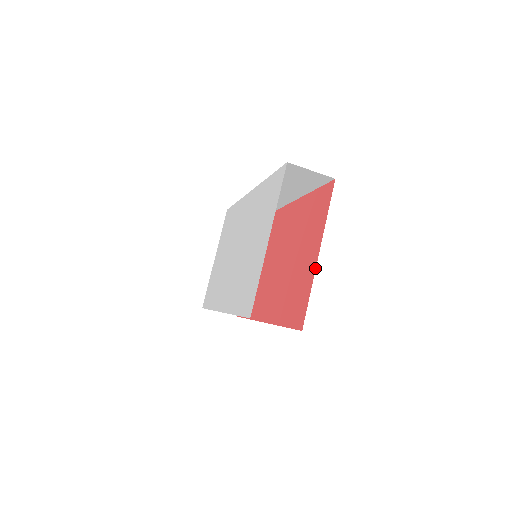
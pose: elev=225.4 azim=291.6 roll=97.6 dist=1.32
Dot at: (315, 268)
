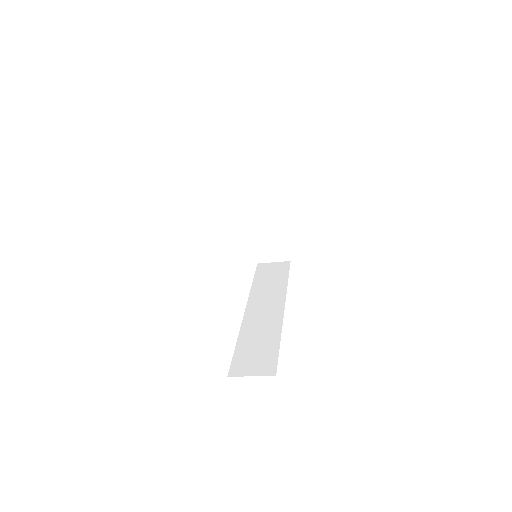
Dot at: occluded
